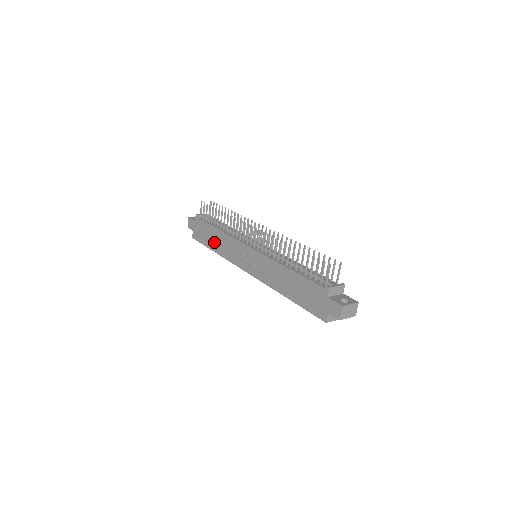
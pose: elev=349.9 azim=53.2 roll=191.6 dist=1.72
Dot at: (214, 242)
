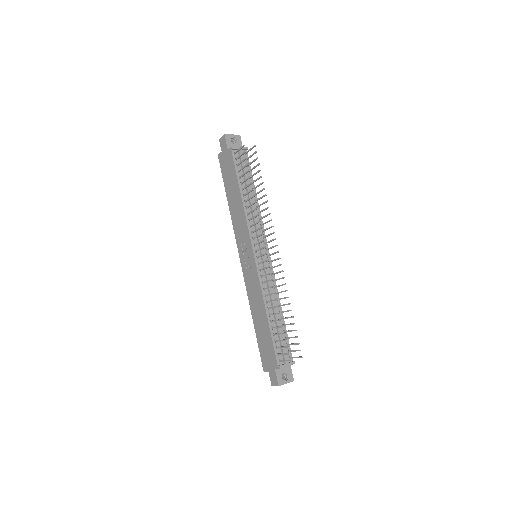
Dot at: (232, 196)
